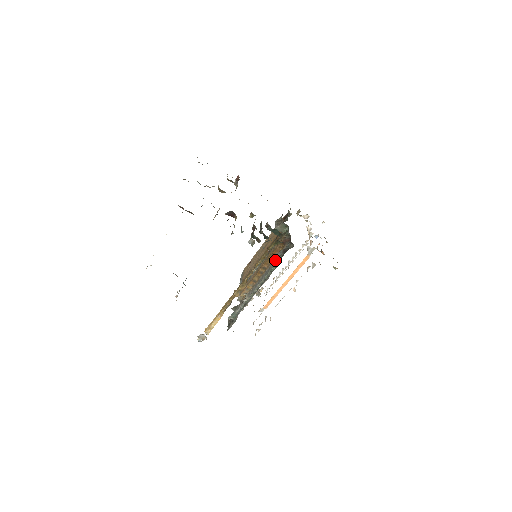
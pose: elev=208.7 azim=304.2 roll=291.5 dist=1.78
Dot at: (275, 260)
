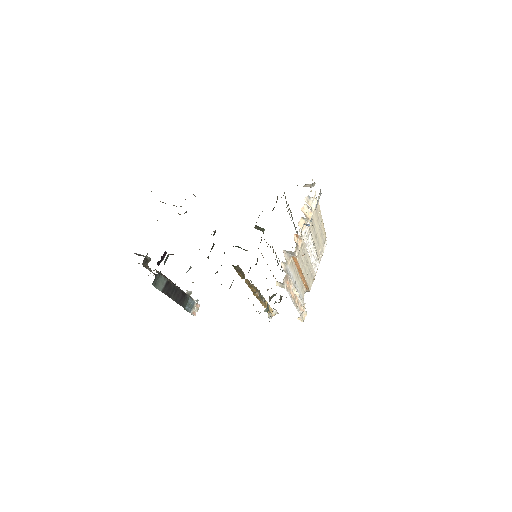
Dot at: occluded
